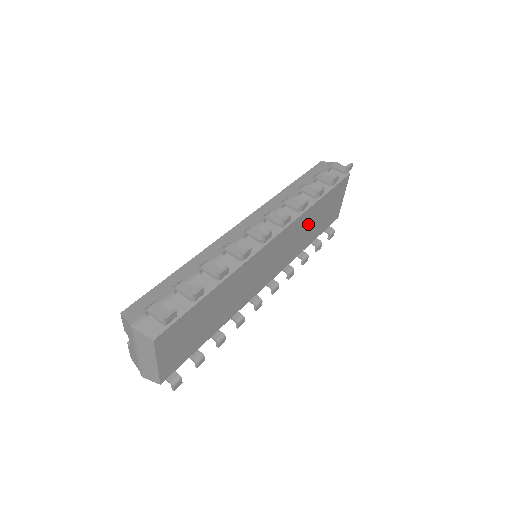
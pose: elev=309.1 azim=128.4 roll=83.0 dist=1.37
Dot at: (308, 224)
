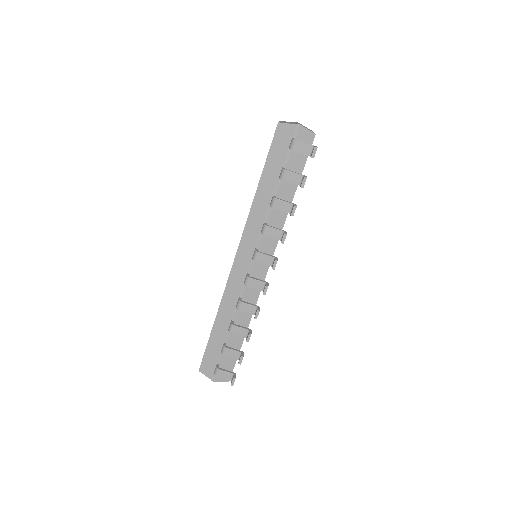
Dot at: occluded
